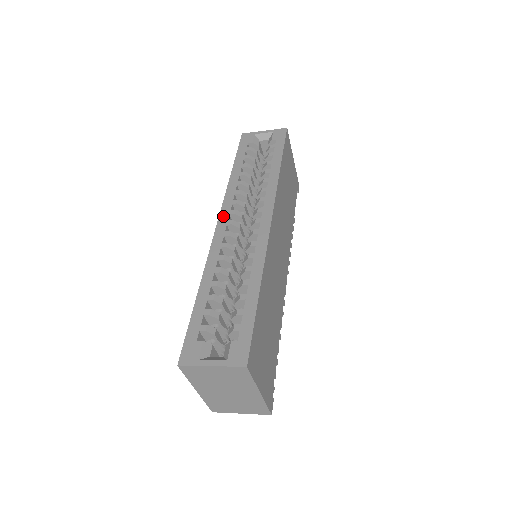
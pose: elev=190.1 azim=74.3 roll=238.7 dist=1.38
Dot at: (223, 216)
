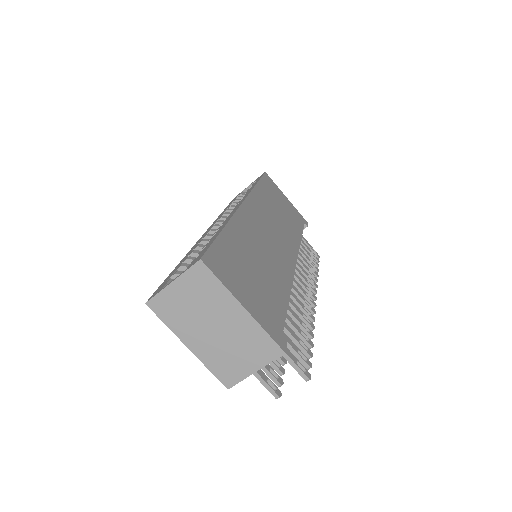
Dot at: occluded
